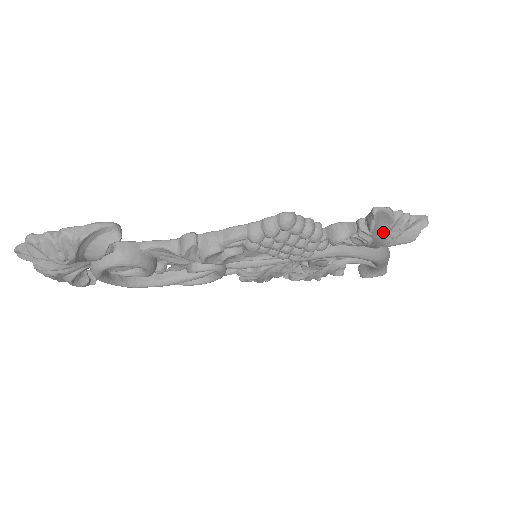
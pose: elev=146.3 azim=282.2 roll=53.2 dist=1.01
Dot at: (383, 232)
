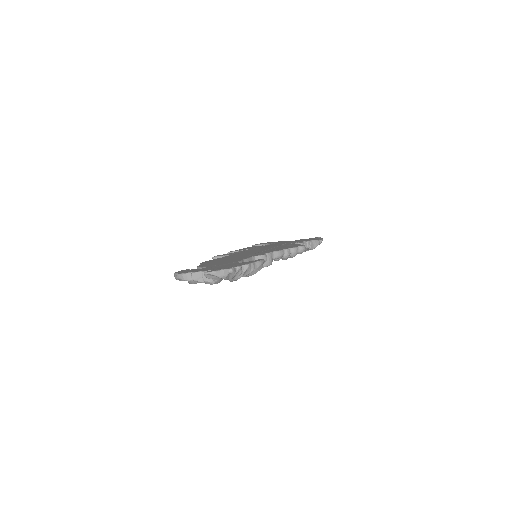
Dot at: occluded
